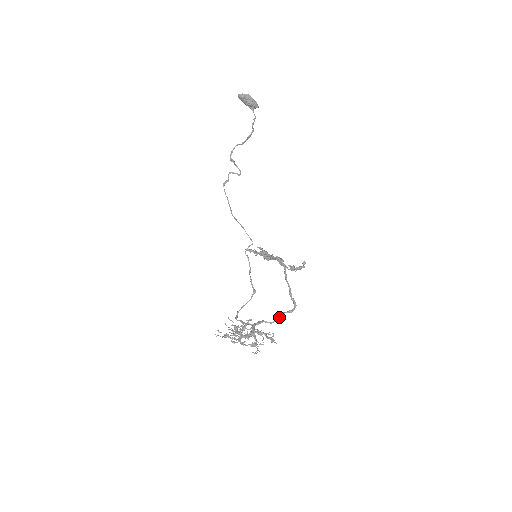
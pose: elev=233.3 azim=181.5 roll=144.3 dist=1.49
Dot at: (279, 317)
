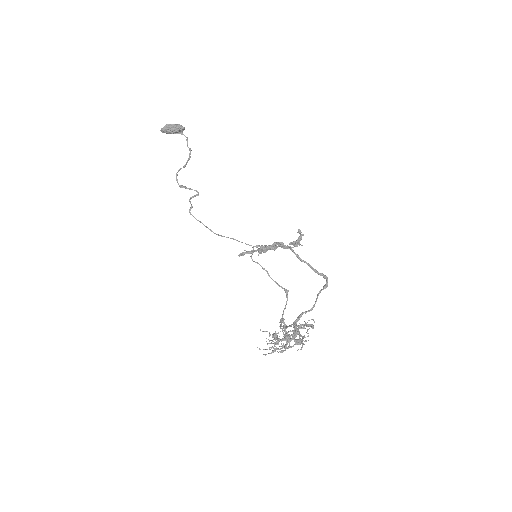
Dot at: (316, 300)
